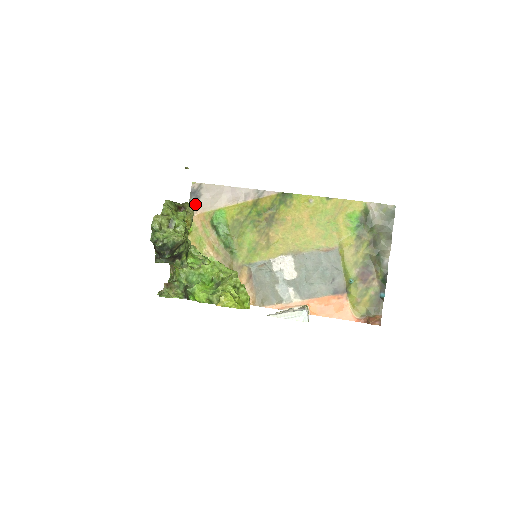
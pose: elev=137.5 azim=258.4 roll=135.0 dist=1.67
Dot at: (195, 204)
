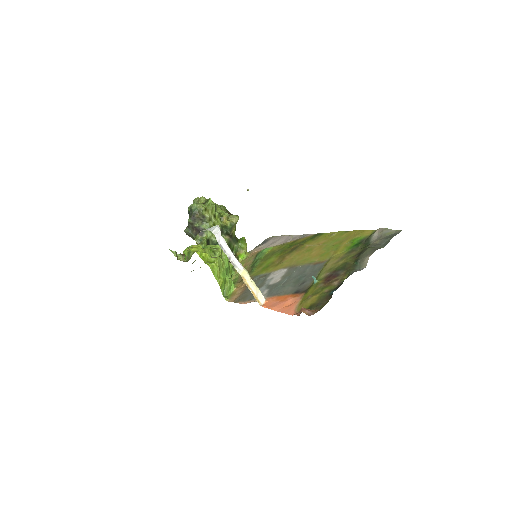
Dot at: (259, 246)
